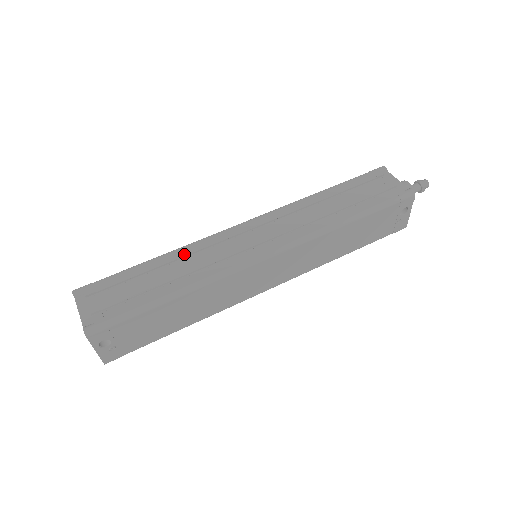
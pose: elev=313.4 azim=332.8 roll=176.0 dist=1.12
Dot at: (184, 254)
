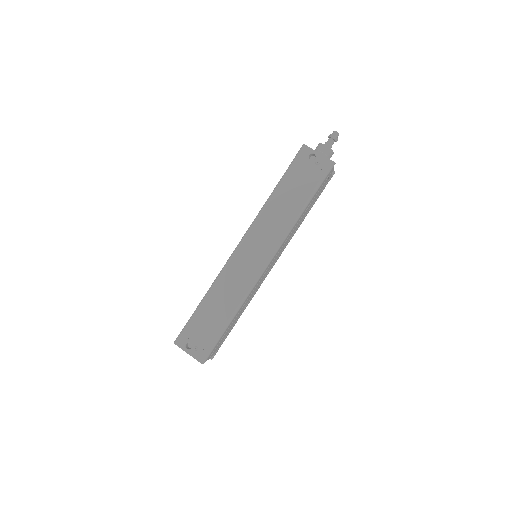
Dot at: occluded
